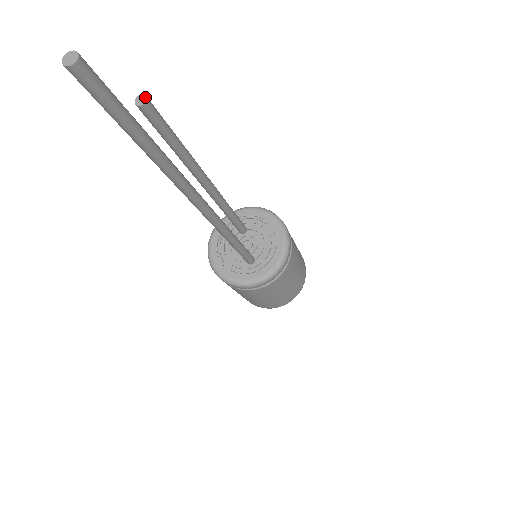
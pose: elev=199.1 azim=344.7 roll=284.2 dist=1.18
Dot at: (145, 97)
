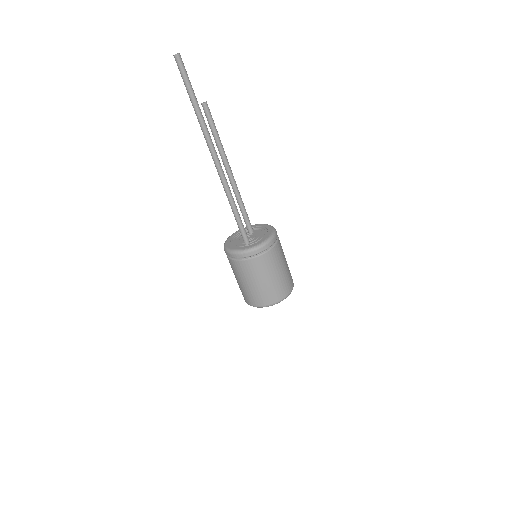
Dot at: (206, 102)
